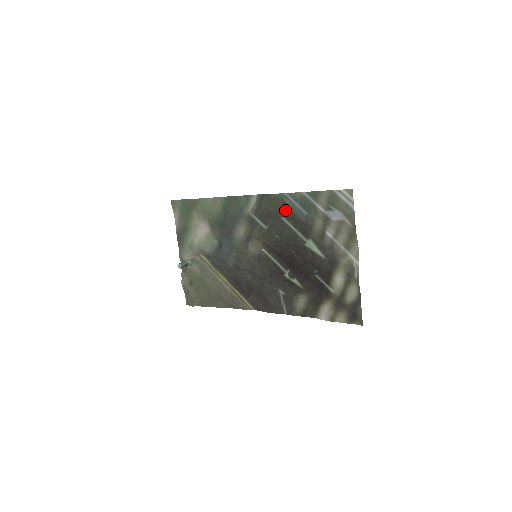
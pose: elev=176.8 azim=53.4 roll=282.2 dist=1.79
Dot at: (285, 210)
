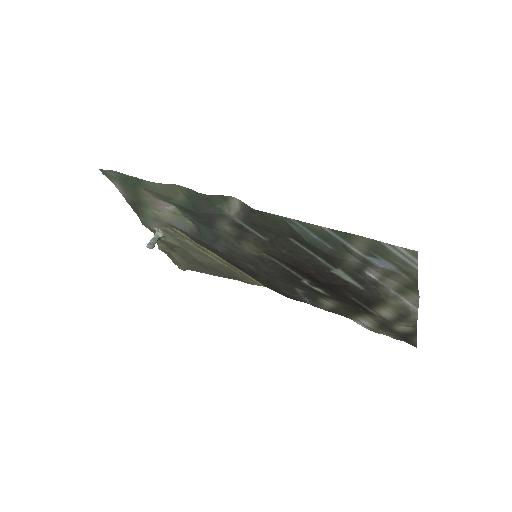
Dot at: (293, 234)
